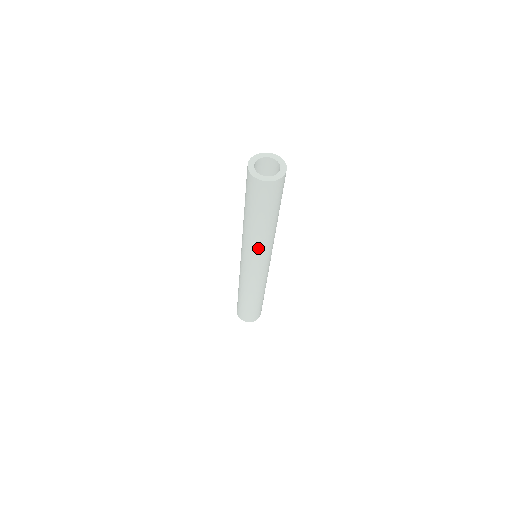
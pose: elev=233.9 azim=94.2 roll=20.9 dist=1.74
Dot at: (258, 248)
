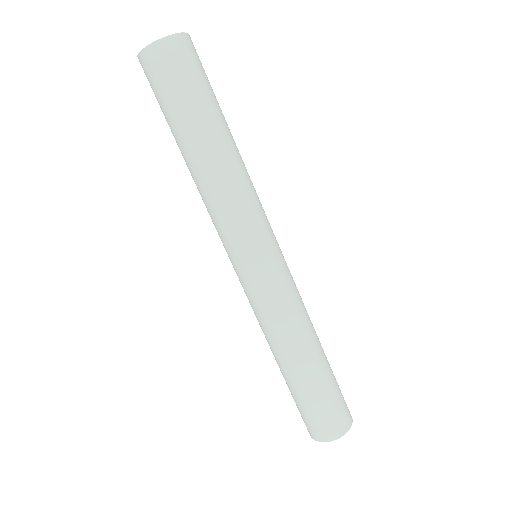
Dot at: (222, 207)
